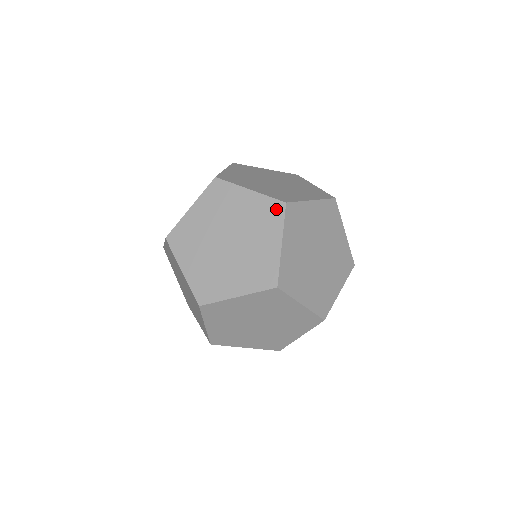
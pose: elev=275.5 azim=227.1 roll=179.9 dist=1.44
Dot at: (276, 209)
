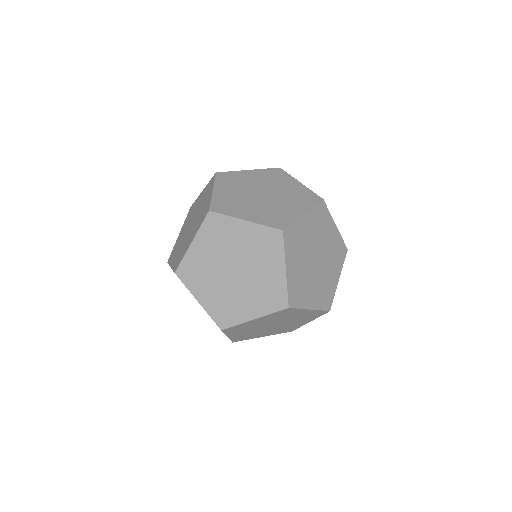
Dot at: (280, 302)
